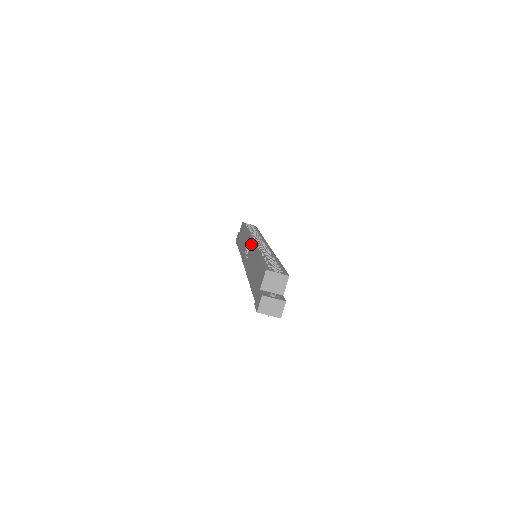
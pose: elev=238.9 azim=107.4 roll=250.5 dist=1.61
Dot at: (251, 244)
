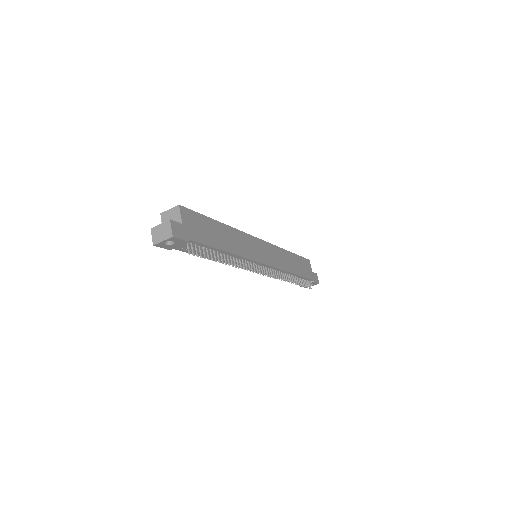
Dot at: occluded
